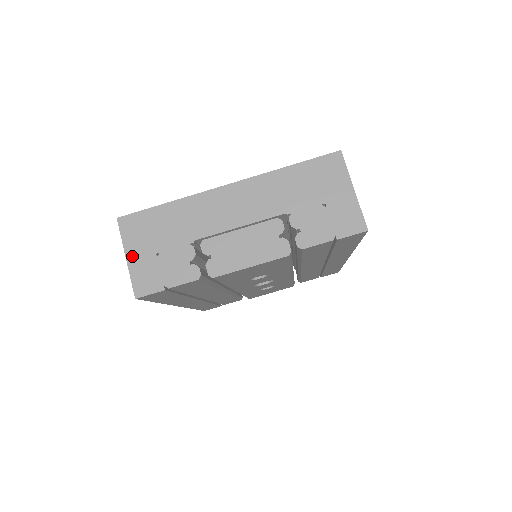
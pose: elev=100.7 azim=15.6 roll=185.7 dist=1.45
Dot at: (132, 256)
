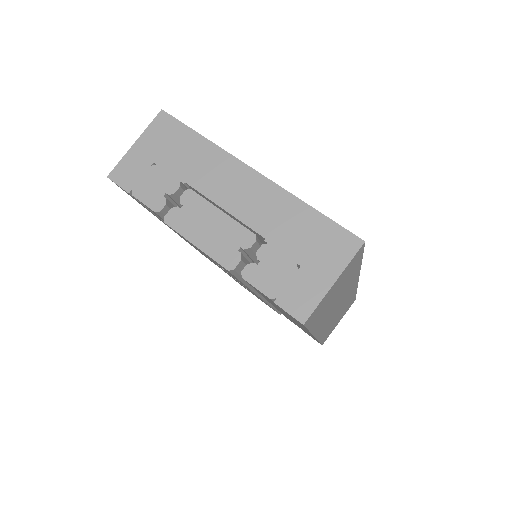
Dot at: (139, 146)
